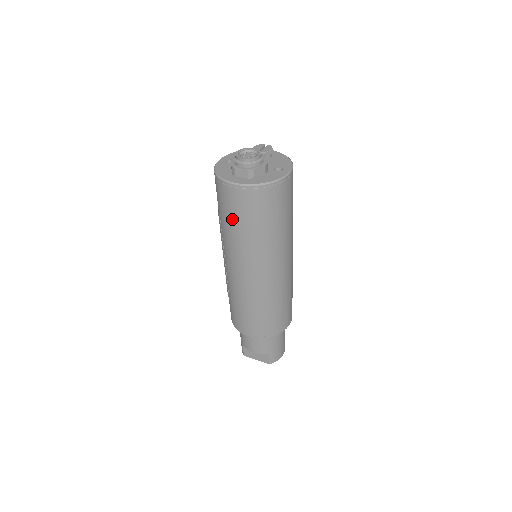
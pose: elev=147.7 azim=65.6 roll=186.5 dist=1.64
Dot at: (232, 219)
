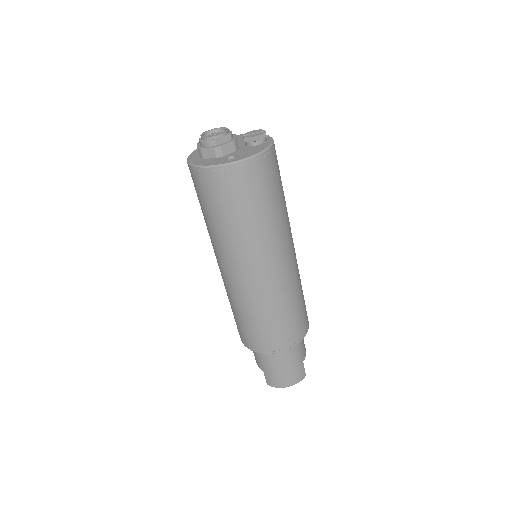
Dot at: occluded
